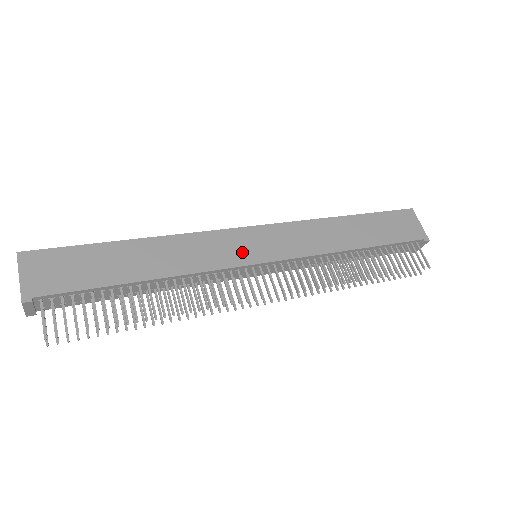
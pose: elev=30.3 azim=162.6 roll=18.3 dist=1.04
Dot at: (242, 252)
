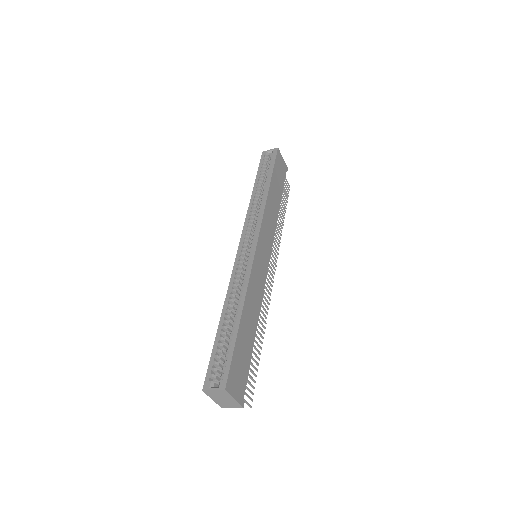
Dot at: (263, 266)
